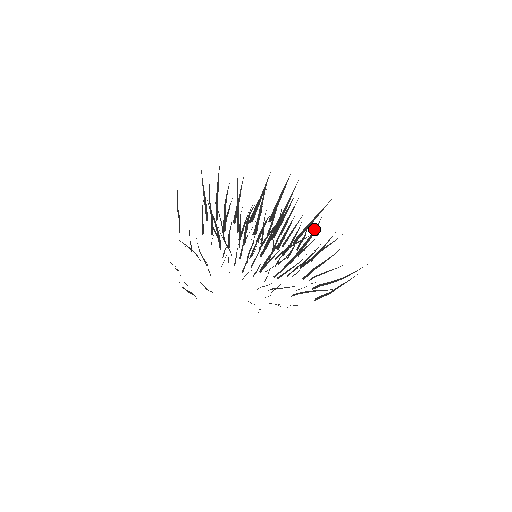
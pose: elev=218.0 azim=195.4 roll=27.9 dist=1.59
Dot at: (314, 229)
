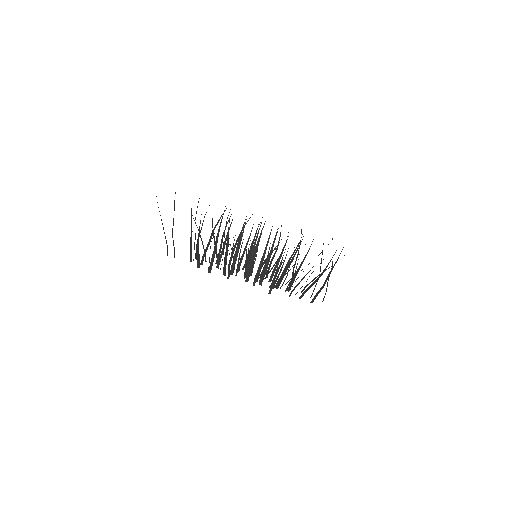
Dot at: occluded
